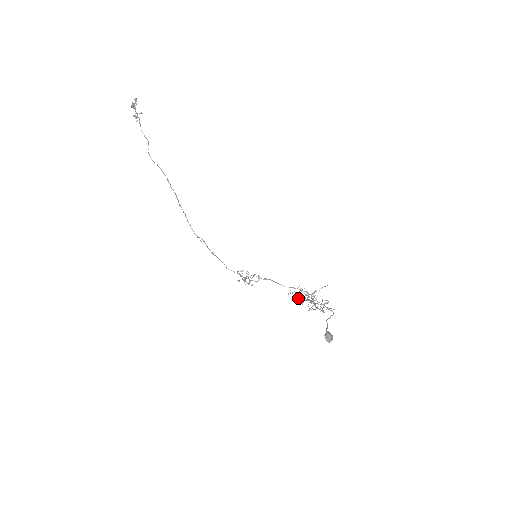
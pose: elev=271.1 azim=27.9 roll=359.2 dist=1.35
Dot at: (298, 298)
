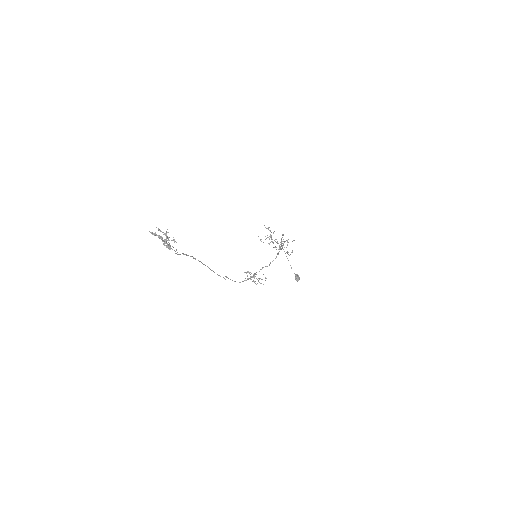
Dot at: occluded
